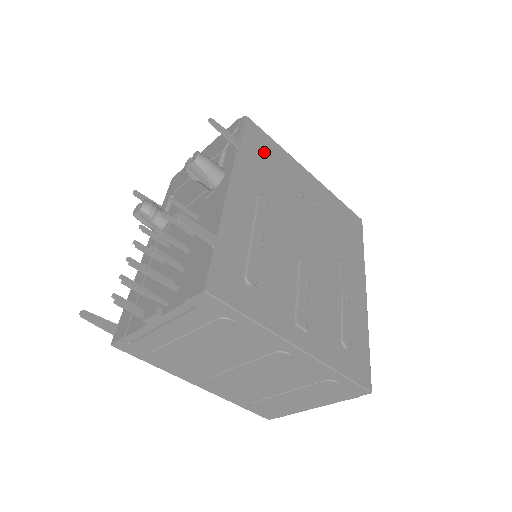
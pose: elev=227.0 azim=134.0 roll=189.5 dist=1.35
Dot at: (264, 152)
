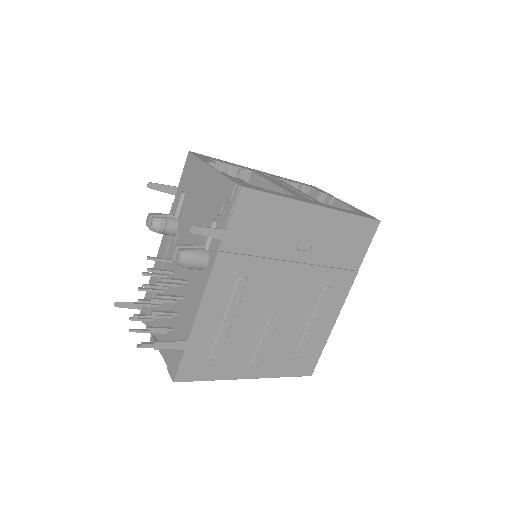
Dot at: (257, 222)
